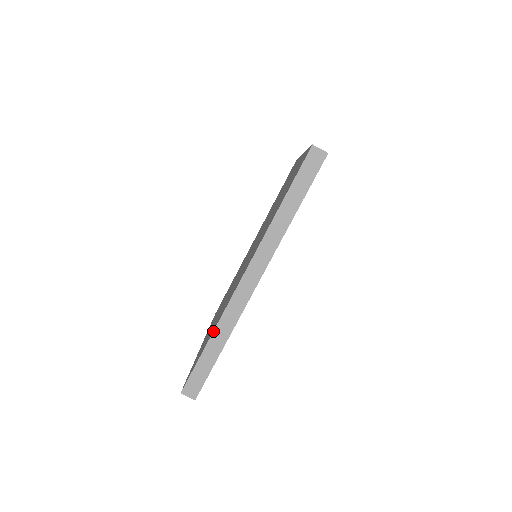
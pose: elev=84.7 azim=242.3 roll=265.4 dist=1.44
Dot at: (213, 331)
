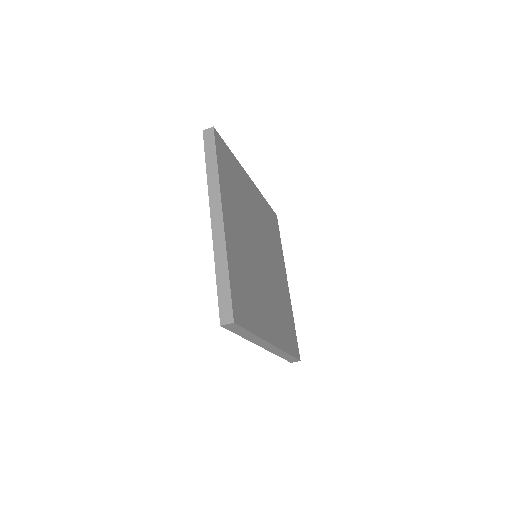
Dot at: occluded
